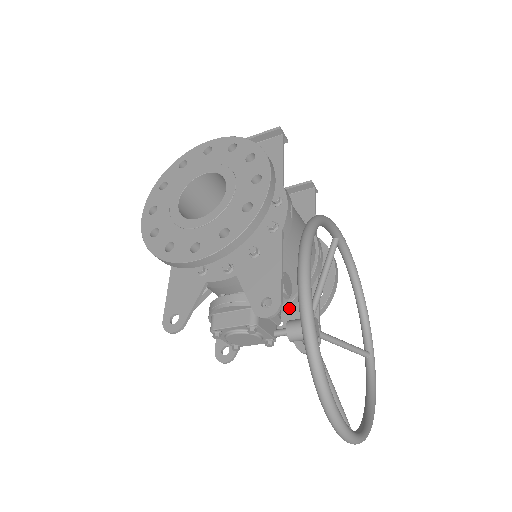
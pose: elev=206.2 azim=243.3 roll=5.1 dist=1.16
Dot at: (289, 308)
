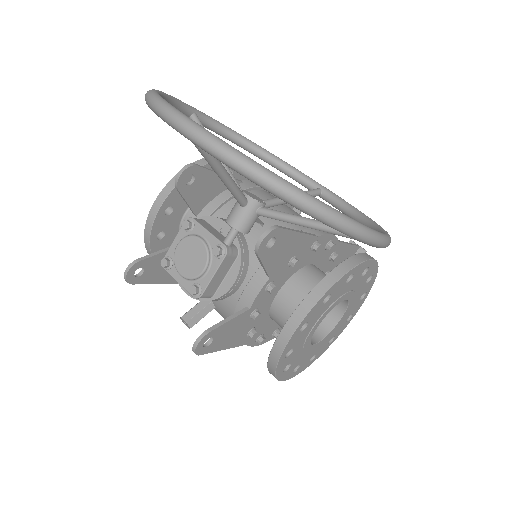
Dot at: occluded
